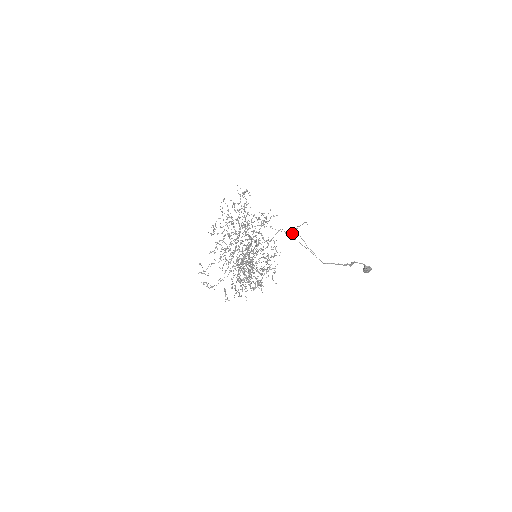
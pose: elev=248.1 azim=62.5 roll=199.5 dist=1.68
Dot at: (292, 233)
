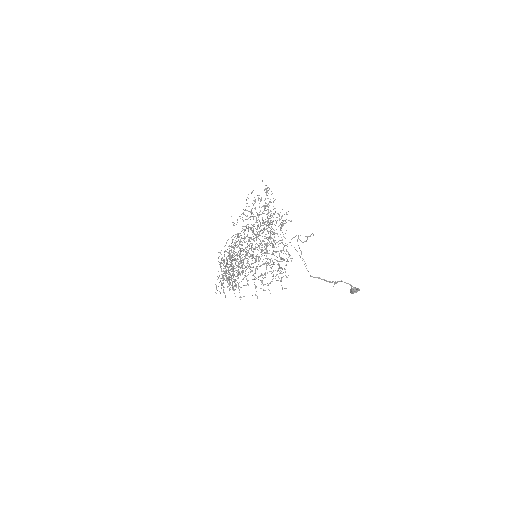
Dot at: (304, 241)
